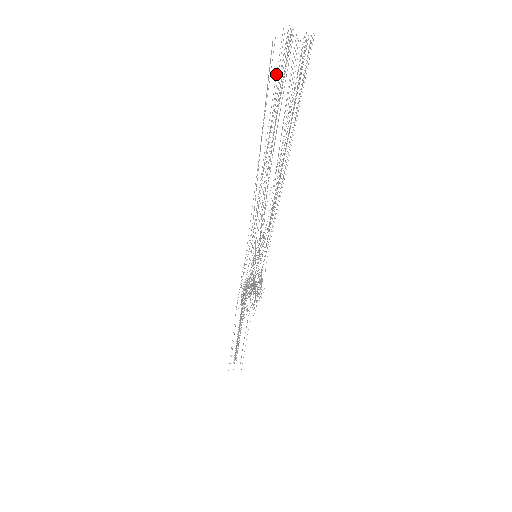
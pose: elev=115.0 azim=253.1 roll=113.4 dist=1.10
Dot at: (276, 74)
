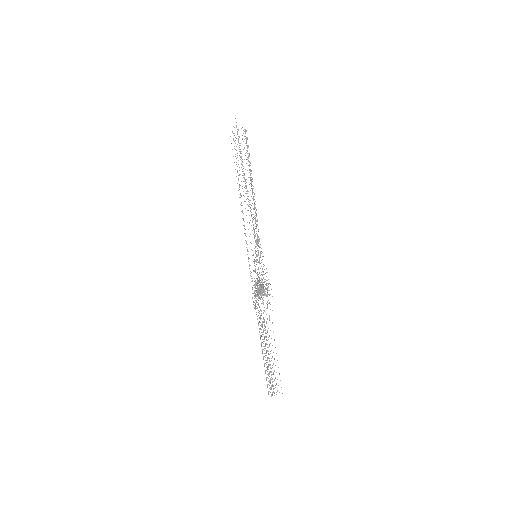
Dot at: occluded
